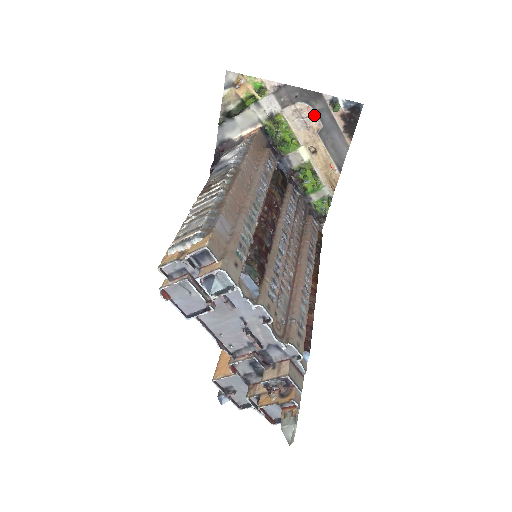
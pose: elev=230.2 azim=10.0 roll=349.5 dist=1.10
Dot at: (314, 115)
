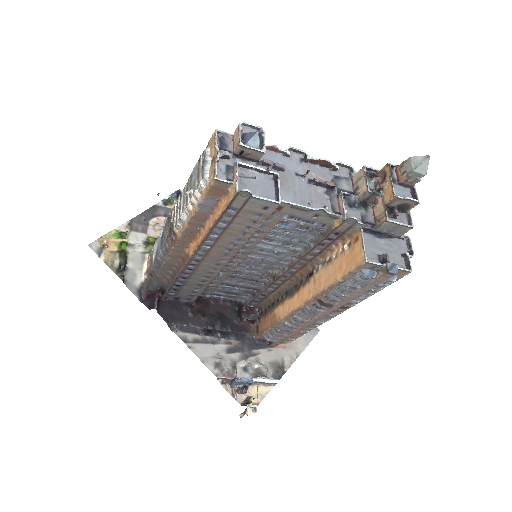
Dot at: (166, 219)
